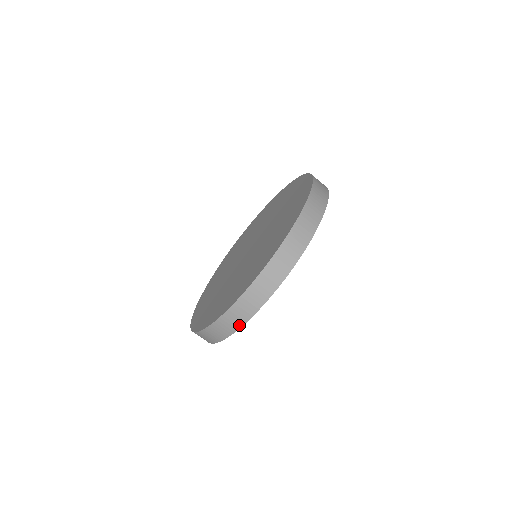
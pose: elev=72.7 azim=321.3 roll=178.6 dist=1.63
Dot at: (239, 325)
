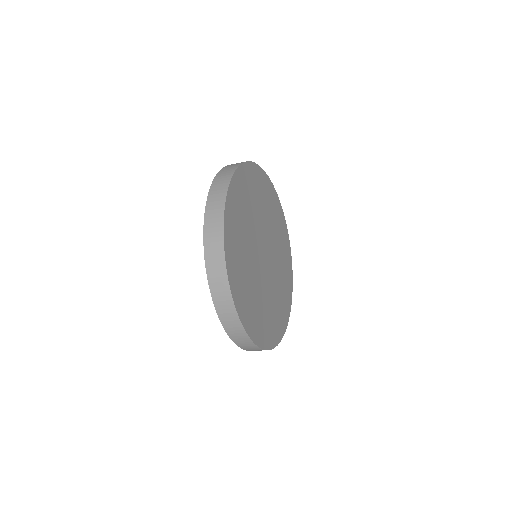
Dot at: (223, 265)
